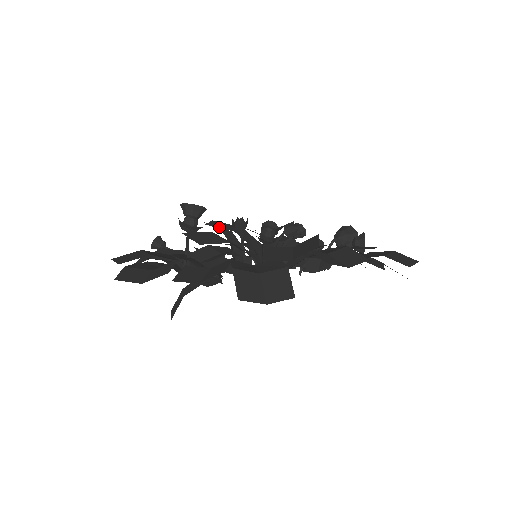
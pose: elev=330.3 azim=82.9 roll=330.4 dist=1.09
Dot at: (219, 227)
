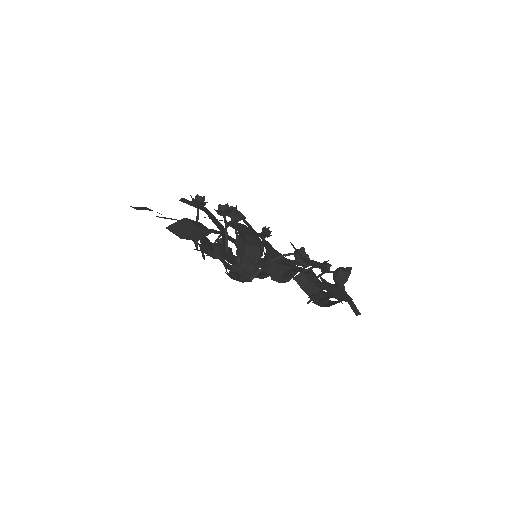
Dot at: occluded
